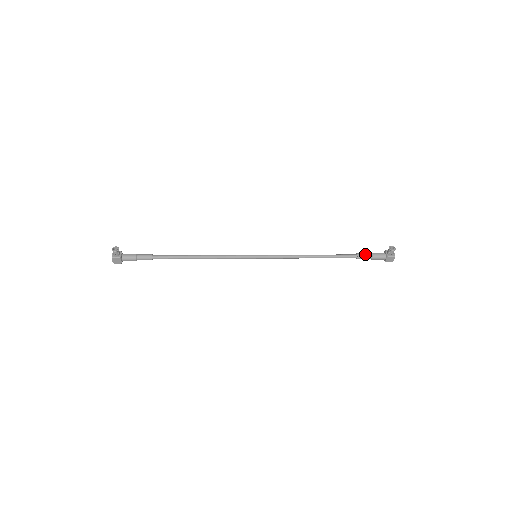
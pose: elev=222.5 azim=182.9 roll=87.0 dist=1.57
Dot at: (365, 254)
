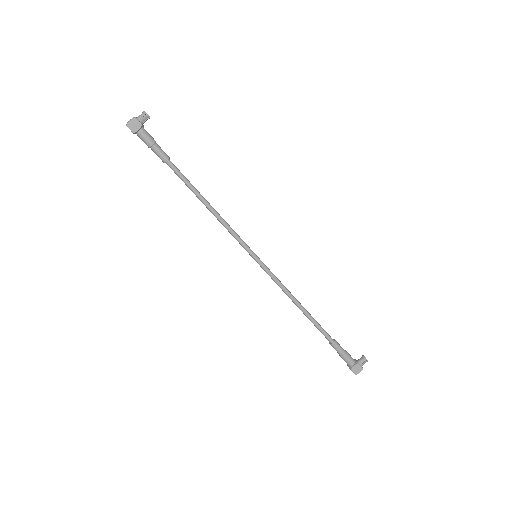
Dot at: occluded
